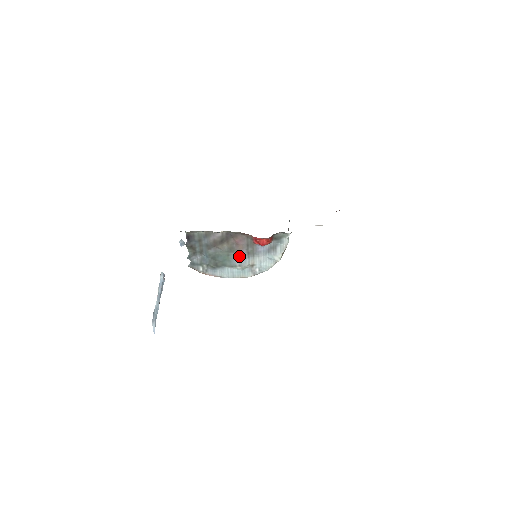
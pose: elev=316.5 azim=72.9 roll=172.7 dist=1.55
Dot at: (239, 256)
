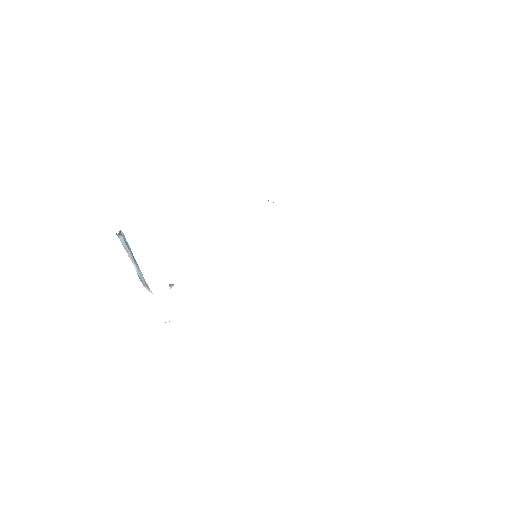
Dot at: occluded
